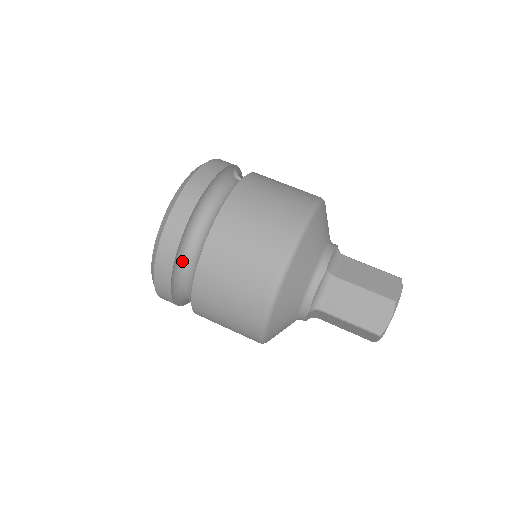
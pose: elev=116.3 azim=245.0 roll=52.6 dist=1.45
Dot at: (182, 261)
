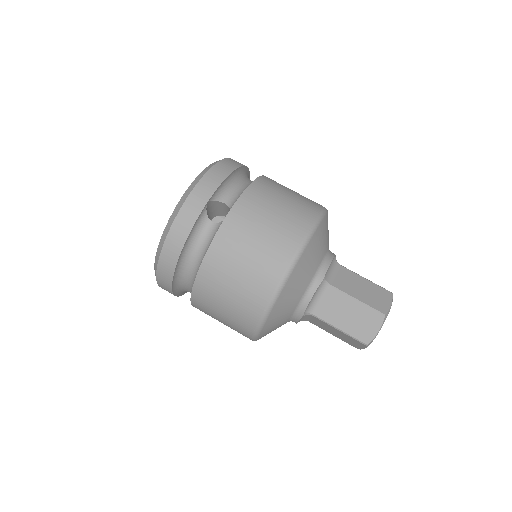
Dot at: (184, 291)
